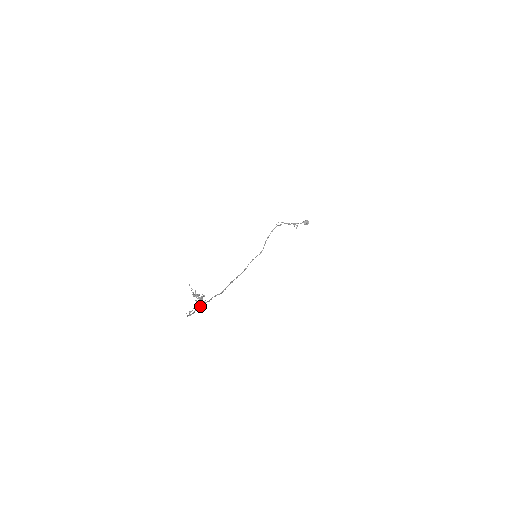
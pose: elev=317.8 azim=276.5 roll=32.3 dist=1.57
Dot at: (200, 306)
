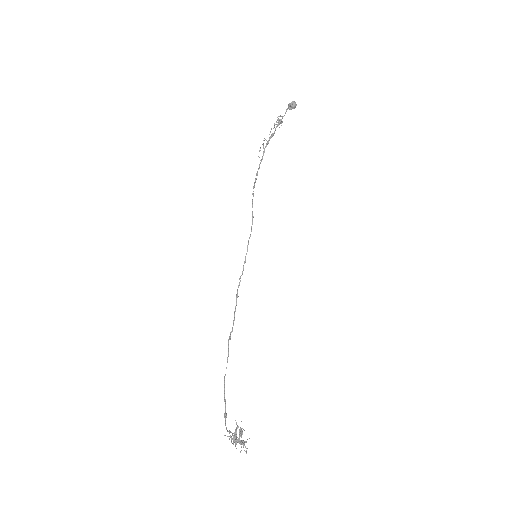
Dot at: (224, 377)
